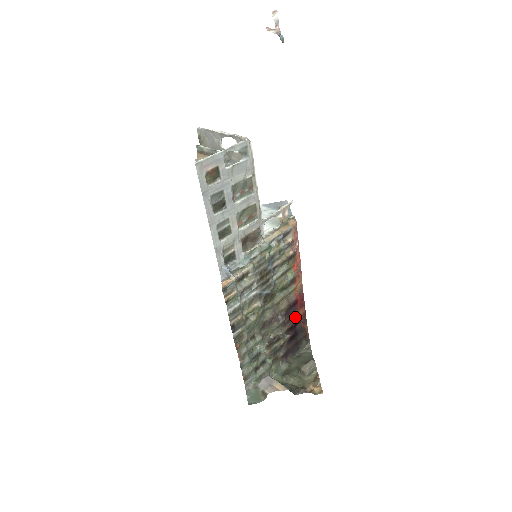
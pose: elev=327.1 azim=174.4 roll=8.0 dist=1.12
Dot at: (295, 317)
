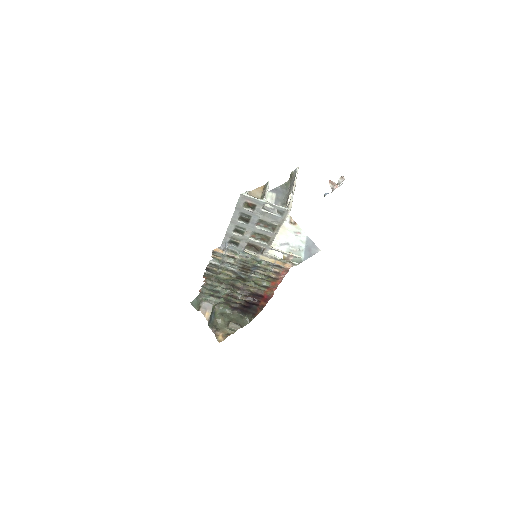
Dot at: (256, 301)
